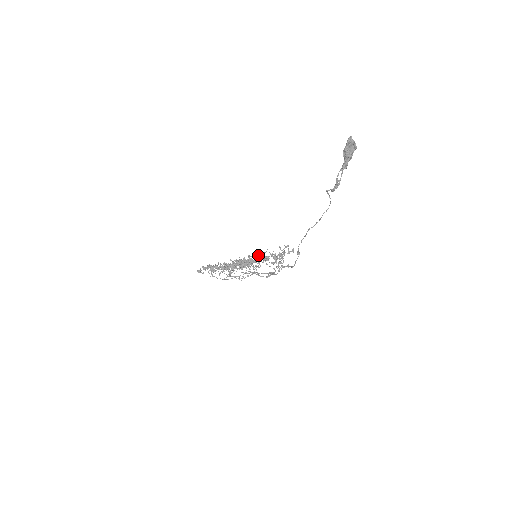
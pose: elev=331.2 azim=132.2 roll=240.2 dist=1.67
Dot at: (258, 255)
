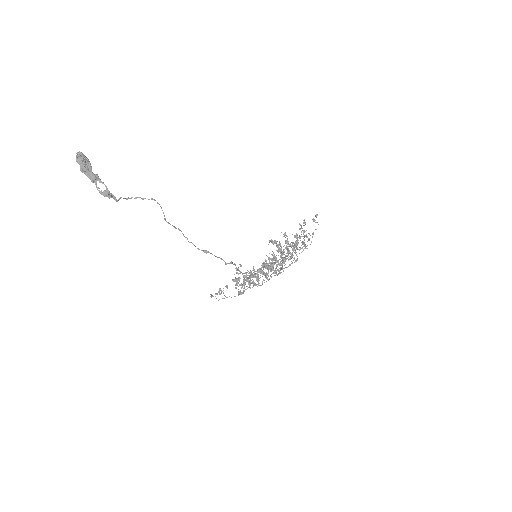
Dot at: occluded
